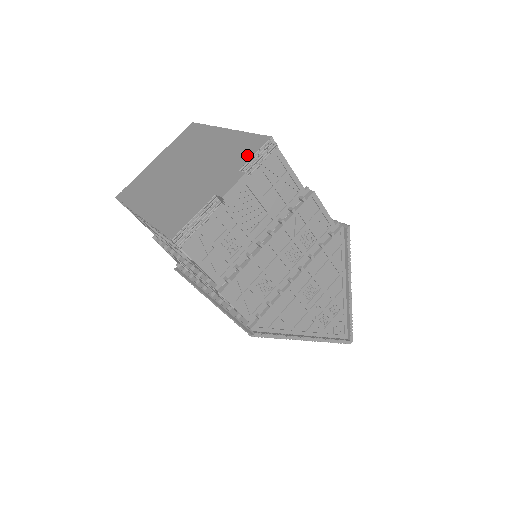
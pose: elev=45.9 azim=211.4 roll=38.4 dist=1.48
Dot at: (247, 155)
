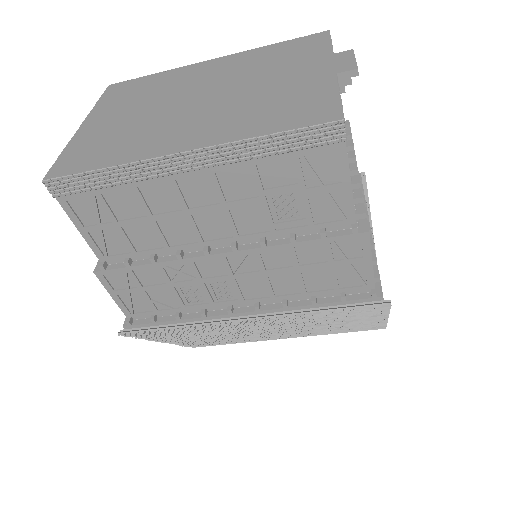
Dot at: (318, 46)
